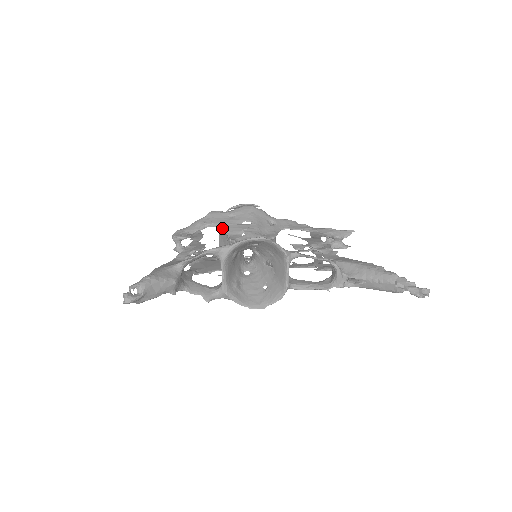
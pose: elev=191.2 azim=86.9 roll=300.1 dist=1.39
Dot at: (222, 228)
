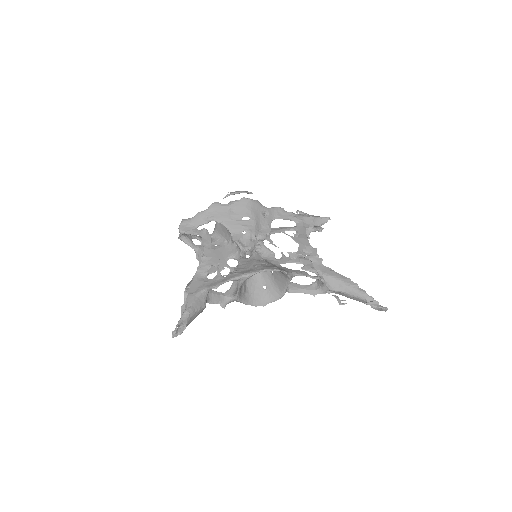
Dot at: (225, 225)
